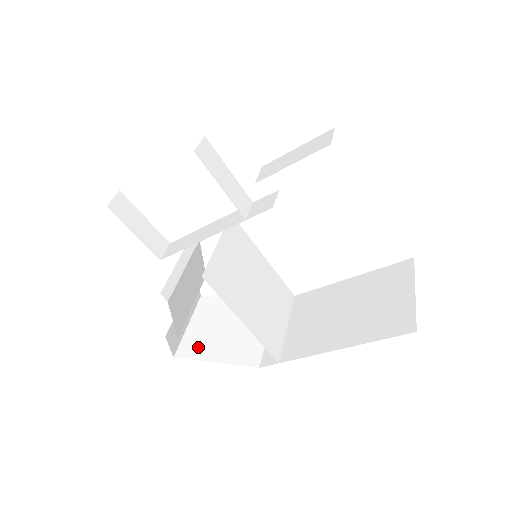
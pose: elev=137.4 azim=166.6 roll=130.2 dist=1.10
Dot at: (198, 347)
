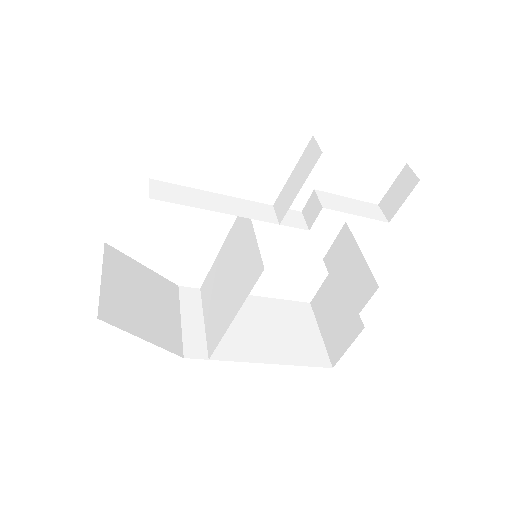
Dot at: (121, 313)
